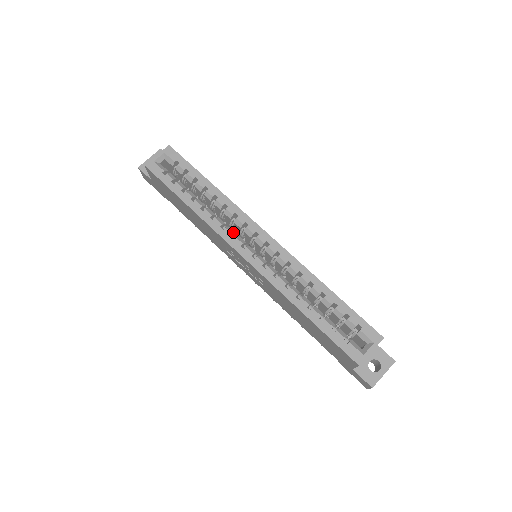
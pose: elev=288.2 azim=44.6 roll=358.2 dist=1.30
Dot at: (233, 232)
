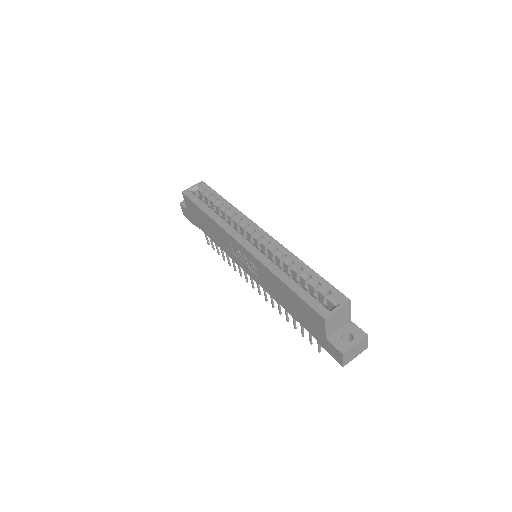
Dot at: (237, 230)
